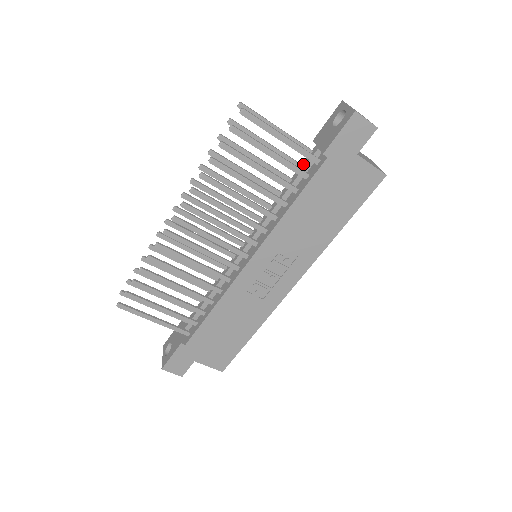
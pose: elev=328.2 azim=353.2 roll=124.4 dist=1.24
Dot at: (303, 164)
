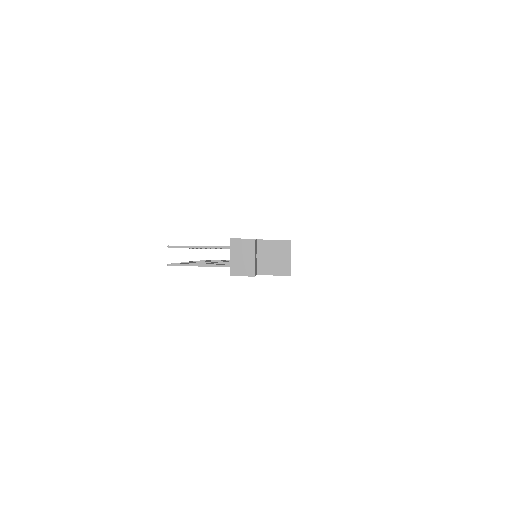
Dot at: occluded
